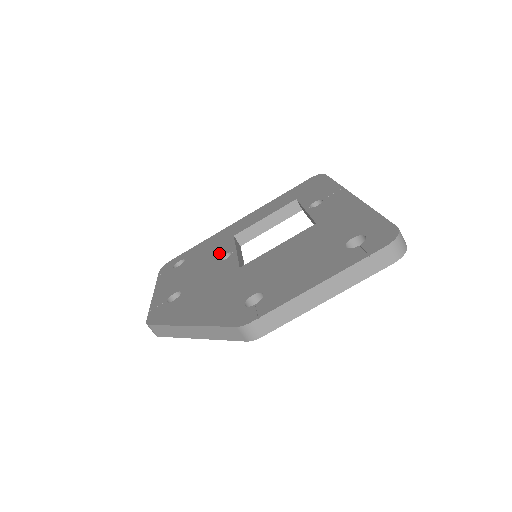
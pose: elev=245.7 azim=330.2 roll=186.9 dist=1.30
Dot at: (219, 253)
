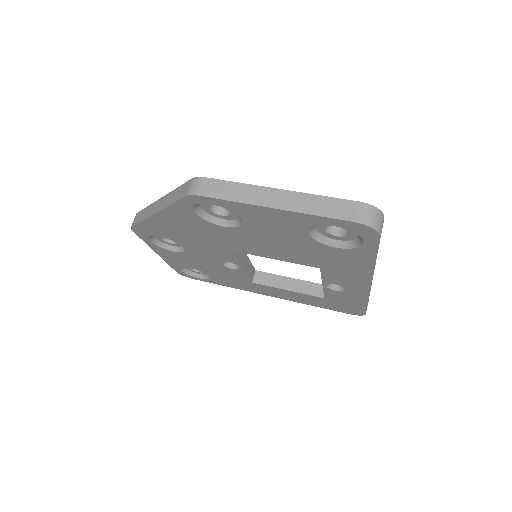
Dot at: occluded
